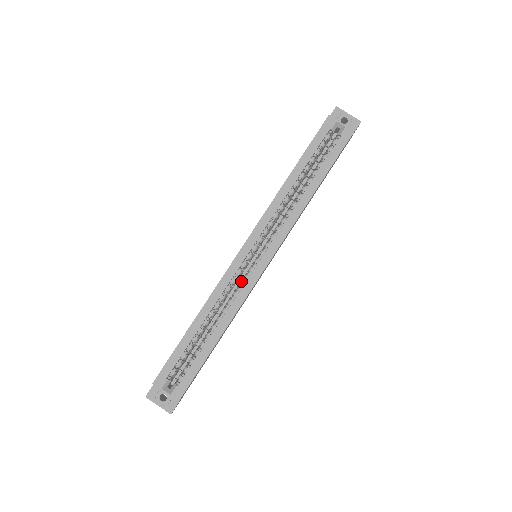
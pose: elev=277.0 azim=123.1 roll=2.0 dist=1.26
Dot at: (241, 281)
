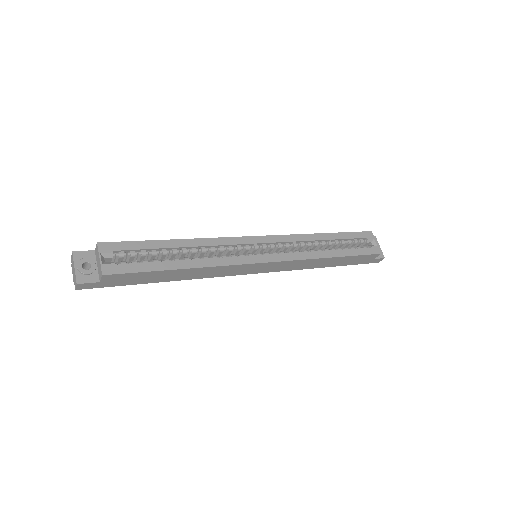
Dot at: occluded
